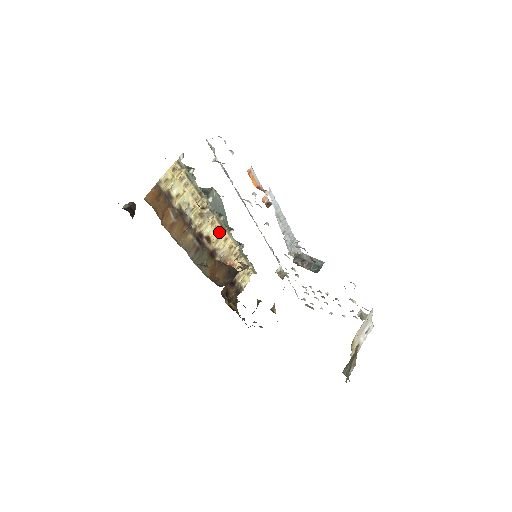
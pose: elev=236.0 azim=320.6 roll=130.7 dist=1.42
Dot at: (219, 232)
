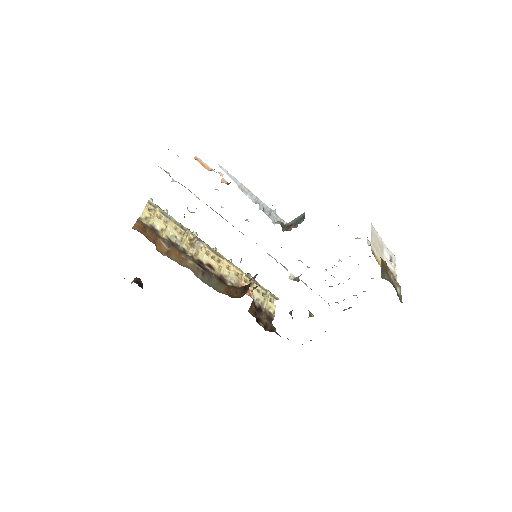
Dot at: (218, 261)
